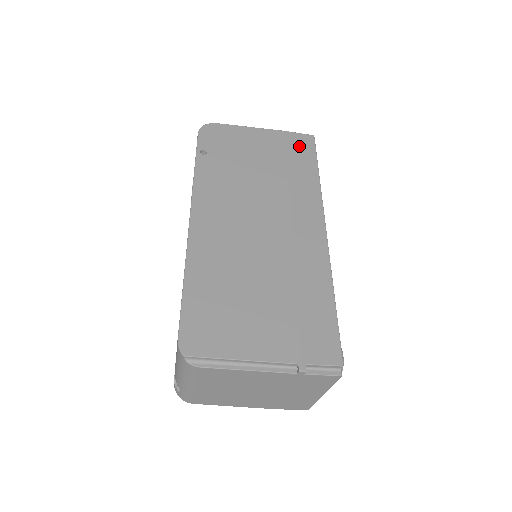
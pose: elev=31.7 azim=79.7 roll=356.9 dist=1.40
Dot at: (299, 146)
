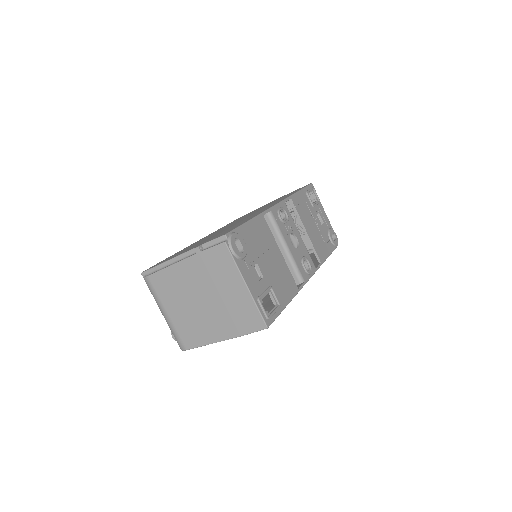
Dot at: occluded
